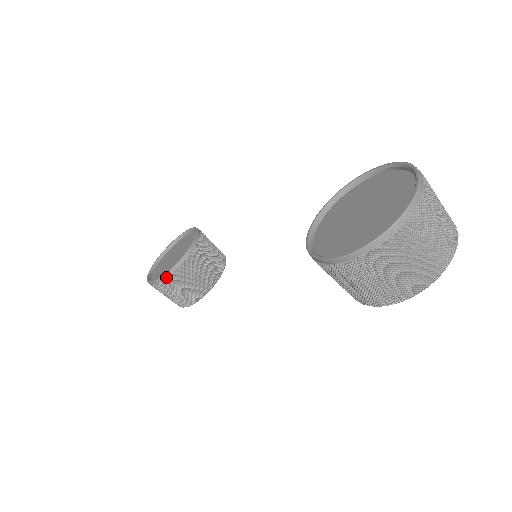
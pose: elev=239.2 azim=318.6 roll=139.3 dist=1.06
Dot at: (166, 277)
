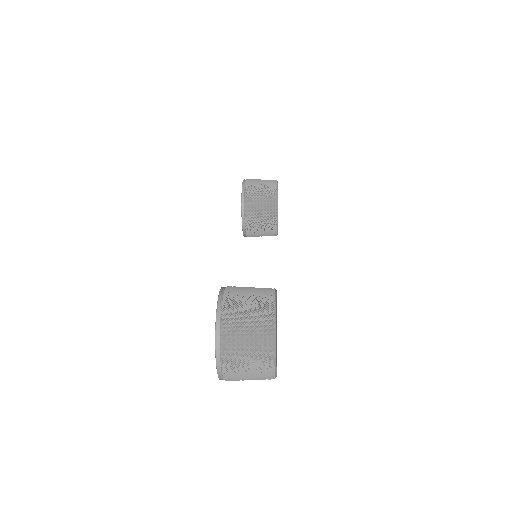
Dot at: (246, 236)
